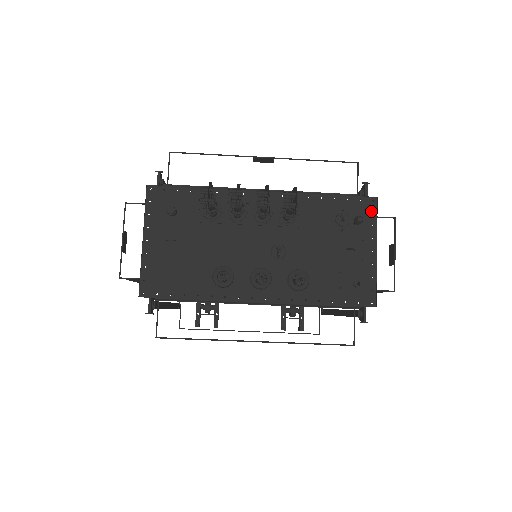
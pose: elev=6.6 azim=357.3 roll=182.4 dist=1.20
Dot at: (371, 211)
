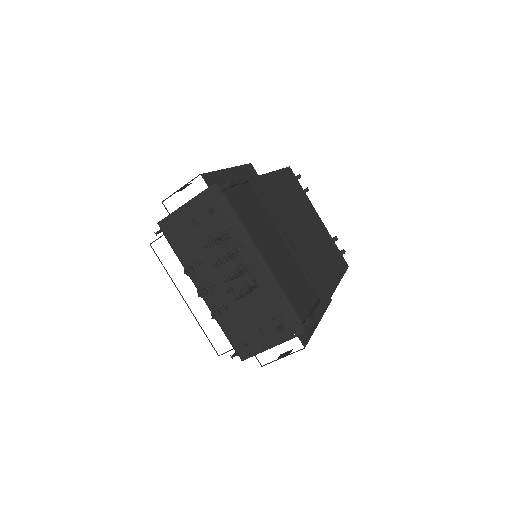
Dot at: (295, 333)
